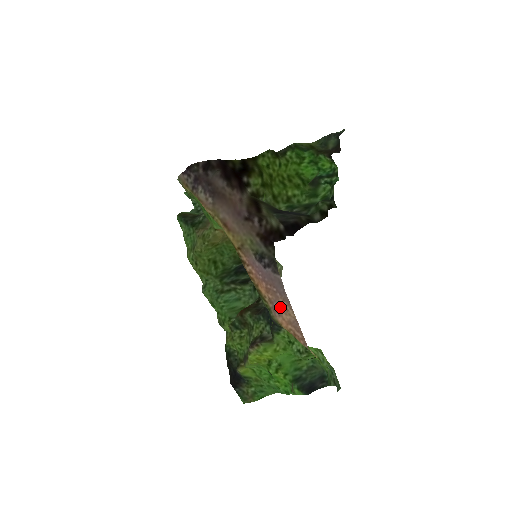
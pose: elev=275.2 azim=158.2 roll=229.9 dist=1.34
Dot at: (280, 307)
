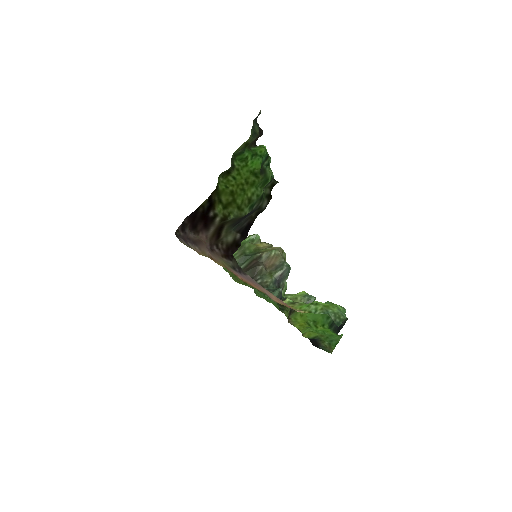
Dot at: (266, 293)
